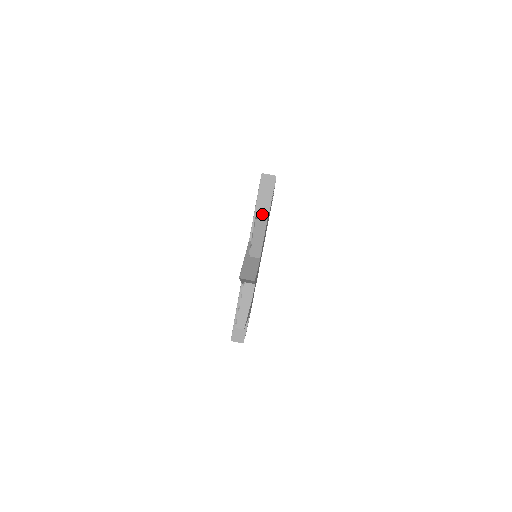
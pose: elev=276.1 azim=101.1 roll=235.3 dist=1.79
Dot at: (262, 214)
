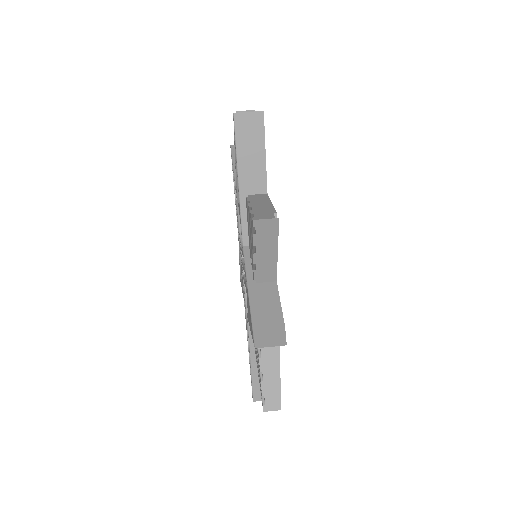
Dot at: (254, 192)
